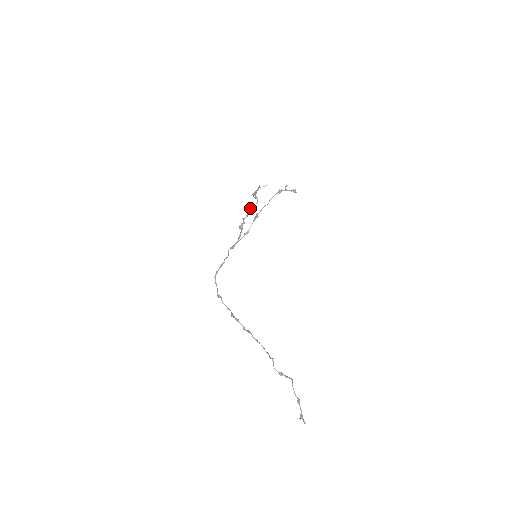
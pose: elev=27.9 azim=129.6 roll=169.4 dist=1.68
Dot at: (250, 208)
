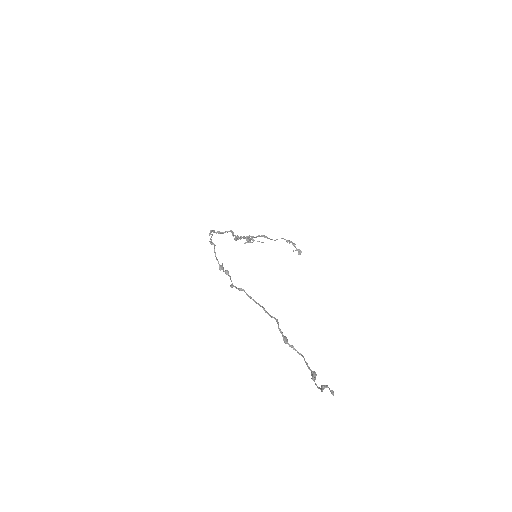
Dot at: occluded
